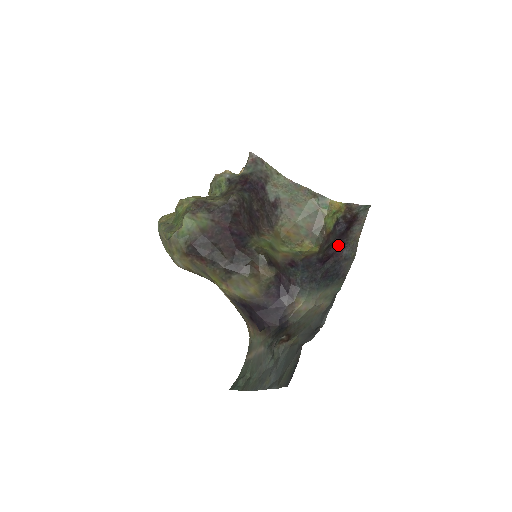
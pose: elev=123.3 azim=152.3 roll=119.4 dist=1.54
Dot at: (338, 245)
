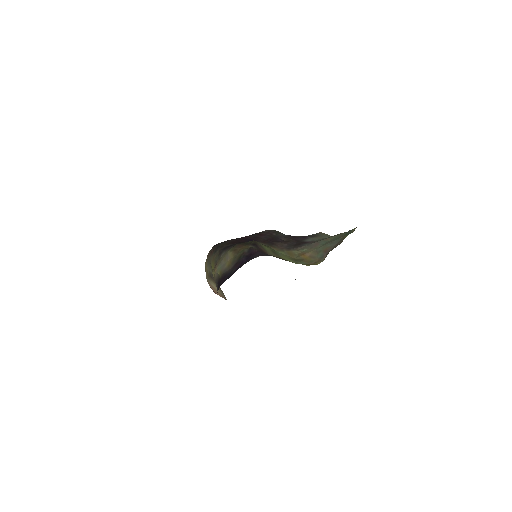
Dot at: occluded
